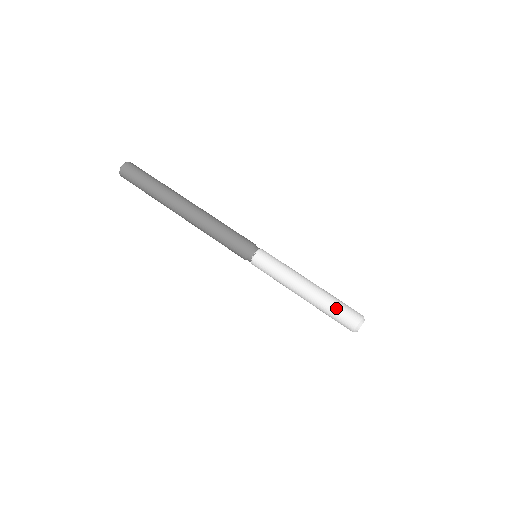
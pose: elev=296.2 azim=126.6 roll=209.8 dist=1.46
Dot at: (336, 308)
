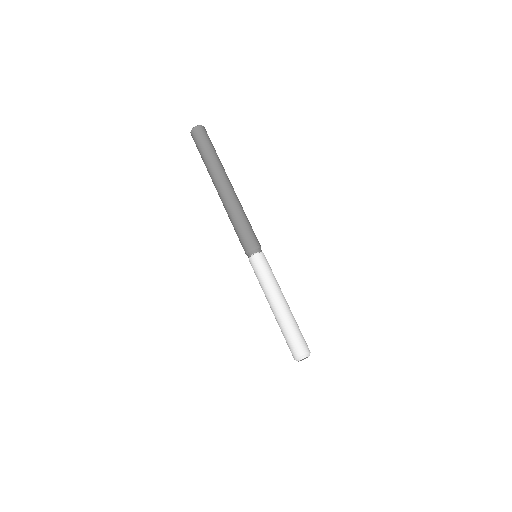
Dot at: (287, 335)
